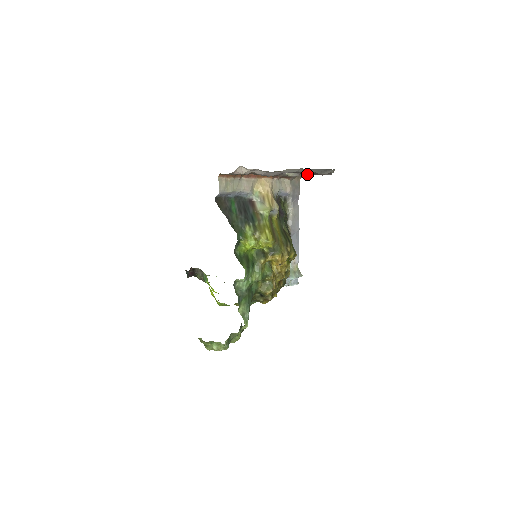
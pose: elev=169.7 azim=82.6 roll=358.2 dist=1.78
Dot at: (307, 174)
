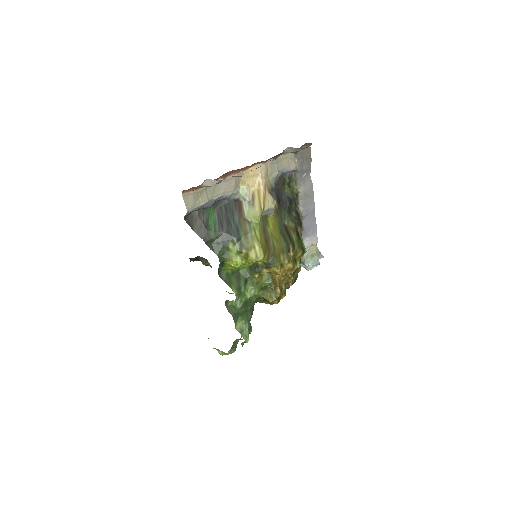
Dot at: occluded
